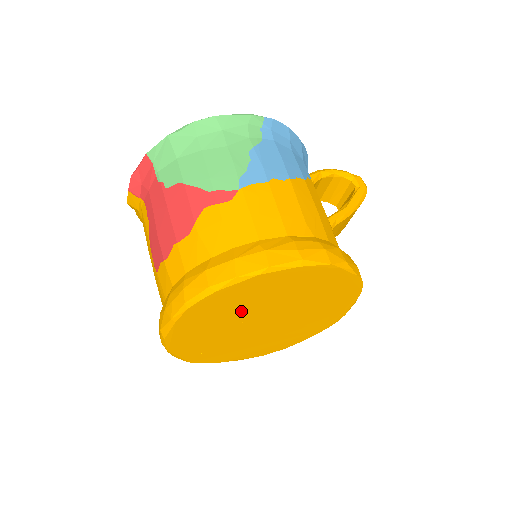
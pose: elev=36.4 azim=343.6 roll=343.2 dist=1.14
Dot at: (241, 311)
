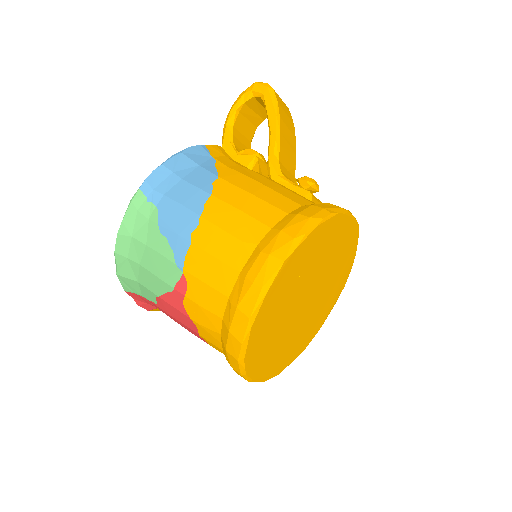
Dot at: (280, 328)
